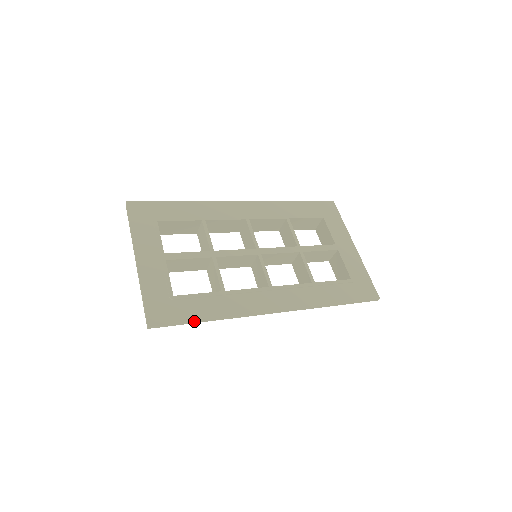
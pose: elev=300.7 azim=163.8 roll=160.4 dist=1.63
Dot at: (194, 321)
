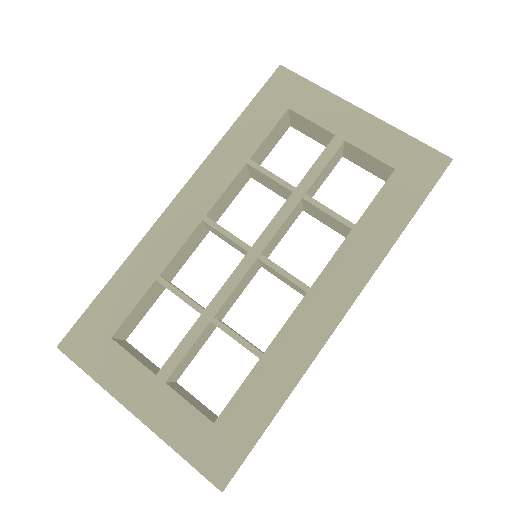
Dot at: (263, 432)
